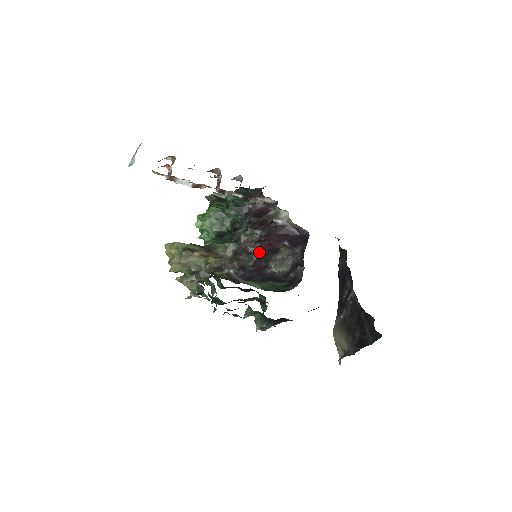
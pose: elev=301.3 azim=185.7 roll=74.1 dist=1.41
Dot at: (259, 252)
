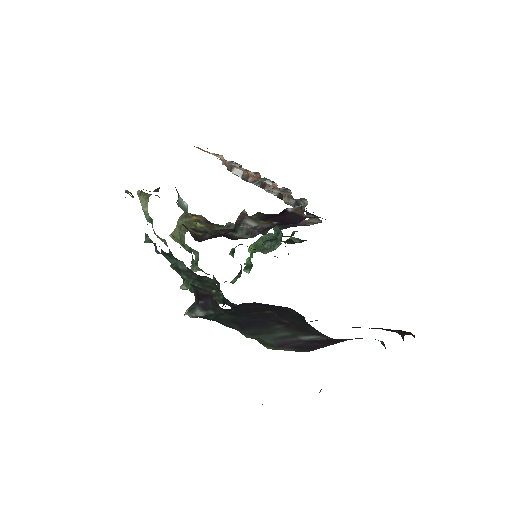
Dot at: occluded
